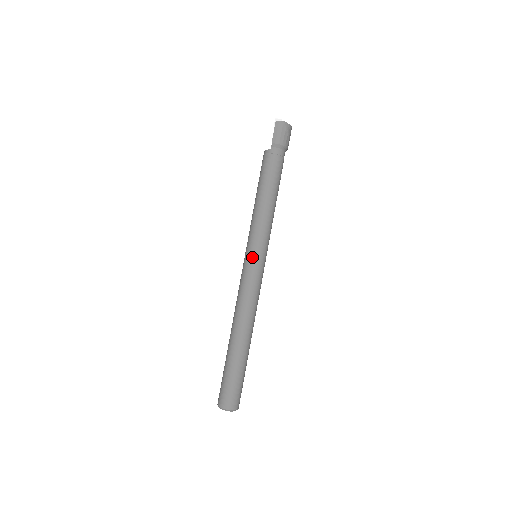
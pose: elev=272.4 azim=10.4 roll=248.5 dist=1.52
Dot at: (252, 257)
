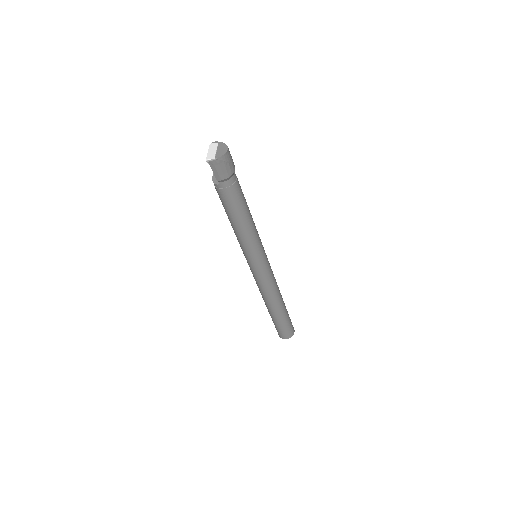
Dot at: (254, 265)
